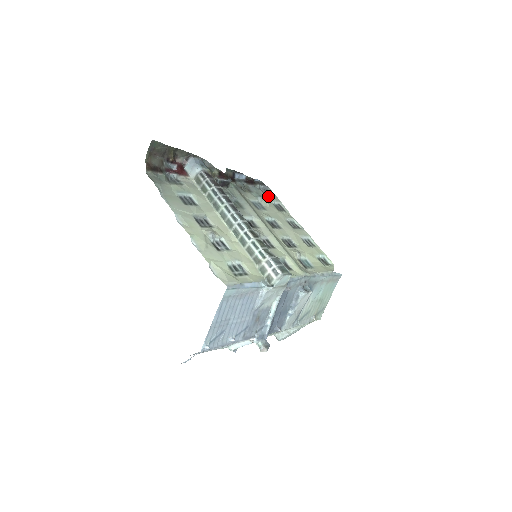
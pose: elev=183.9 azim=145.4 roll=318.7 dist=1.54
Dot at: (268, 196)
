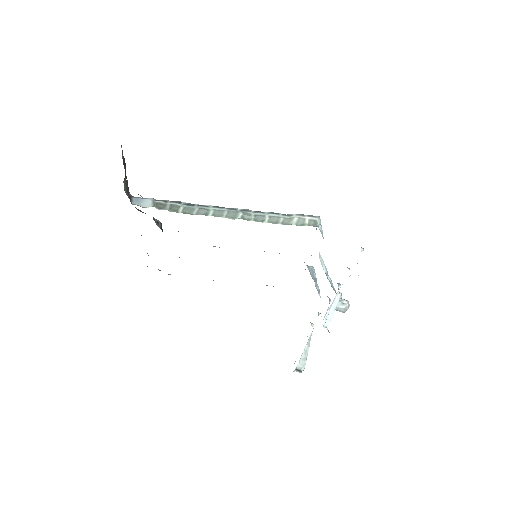
Dot at: occluded
